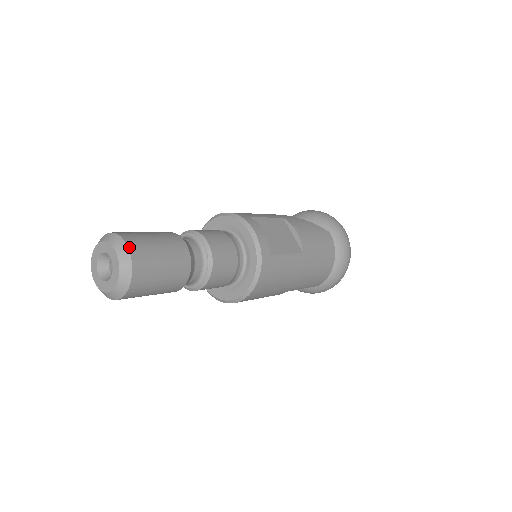
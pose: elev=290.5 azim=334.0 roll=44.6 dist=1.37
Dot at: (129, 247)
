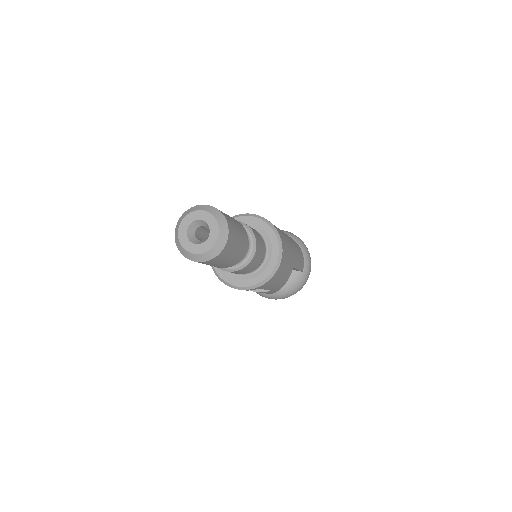
Dot at: (207, 205)
